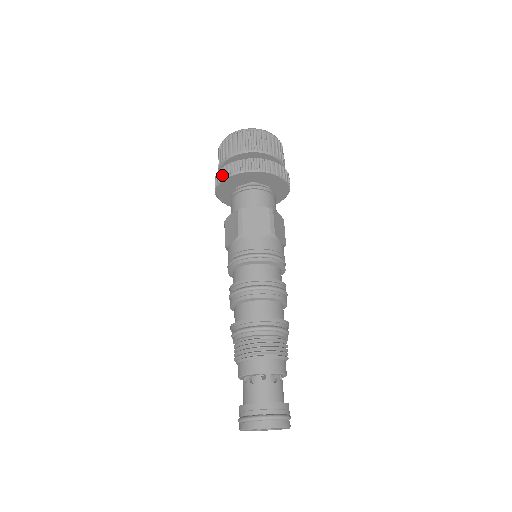
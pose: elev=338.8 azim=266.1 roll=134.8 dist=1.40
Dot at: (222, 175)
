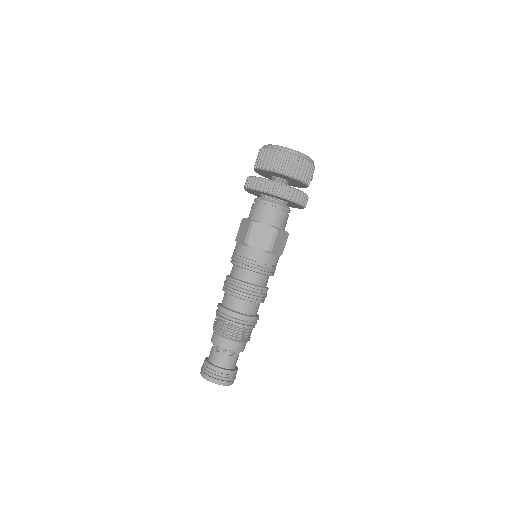
Dot at: (250, 185)
